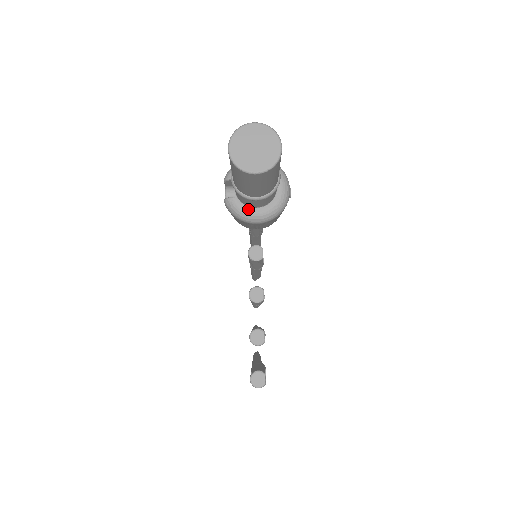
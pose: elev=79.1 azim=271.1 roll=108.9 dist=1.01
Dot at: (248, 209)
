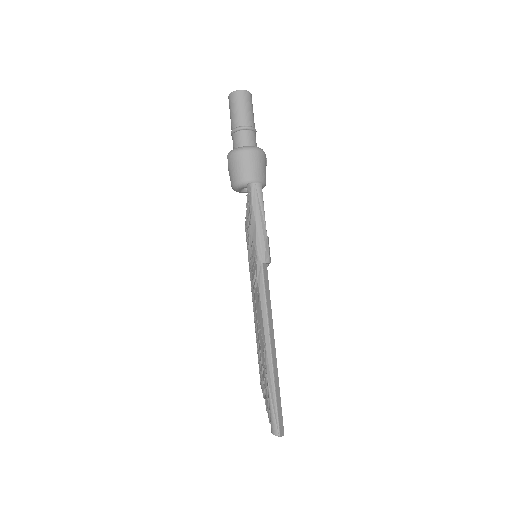
Dot at: (241, 147)
